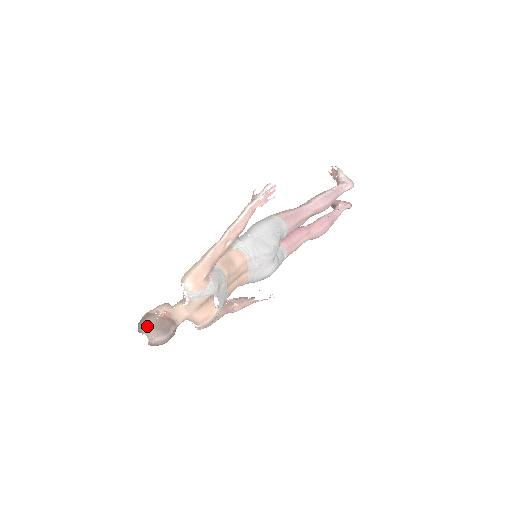
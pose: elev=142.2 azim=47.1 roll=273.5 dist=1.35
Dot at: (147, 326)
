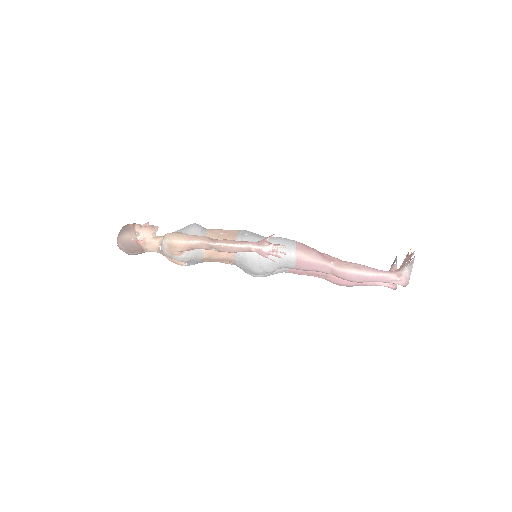
Dot at: (122, 237)
